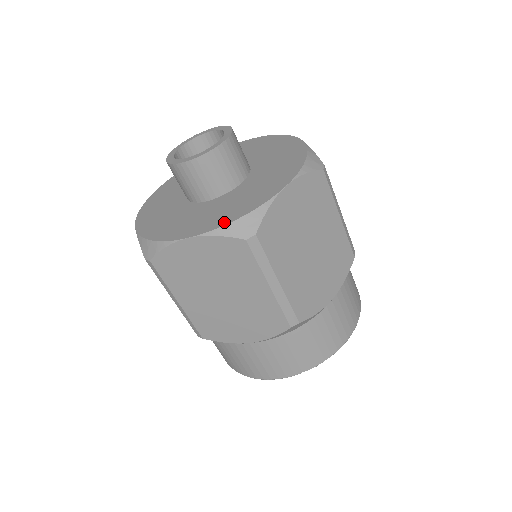
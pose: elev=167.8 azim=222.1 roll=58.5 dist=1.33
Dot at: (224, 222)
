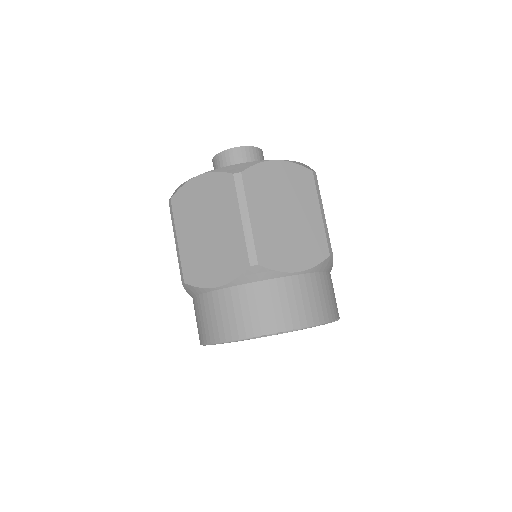
Dot at: occluded
